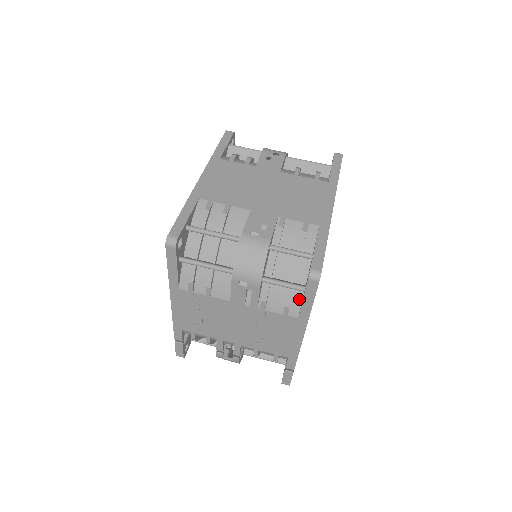
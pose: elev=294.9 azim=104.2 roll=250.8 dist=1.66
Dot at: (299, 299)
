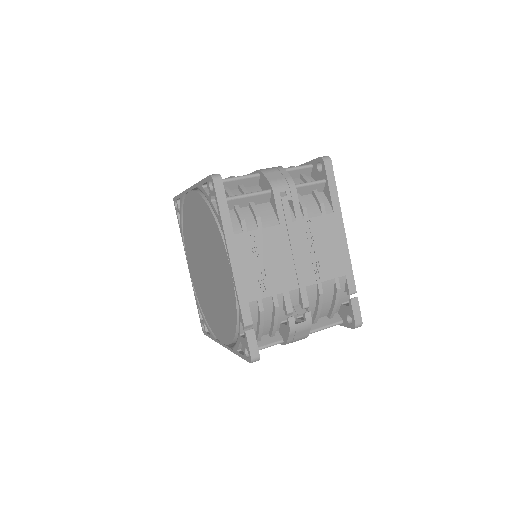
Dot at: (324, 198)
